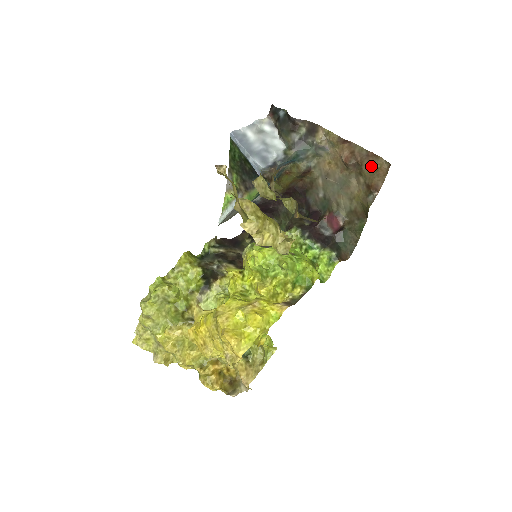
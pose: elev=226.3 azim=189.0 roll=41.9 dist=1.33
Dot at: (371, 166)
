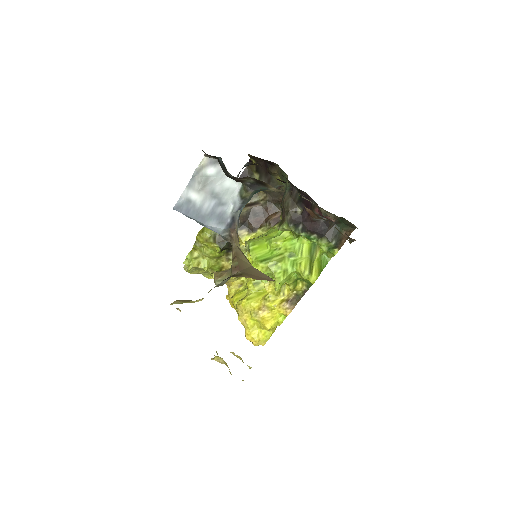
Dot at: (338, 230)
